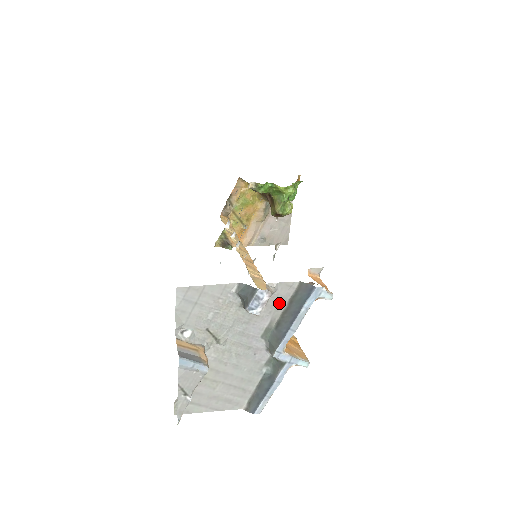
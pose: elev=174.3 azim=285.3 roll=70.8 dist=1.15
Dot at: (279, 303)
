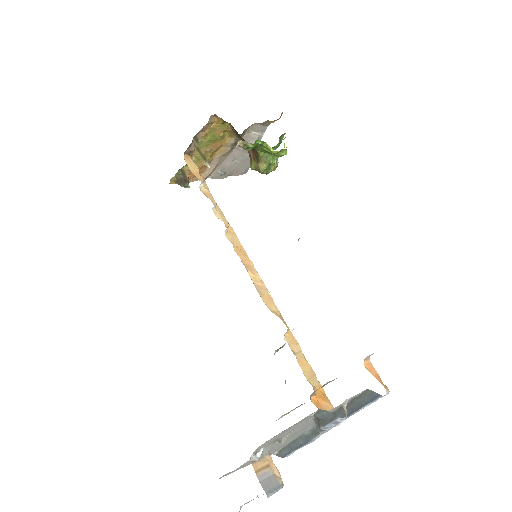
Dot at: (342, 405)
